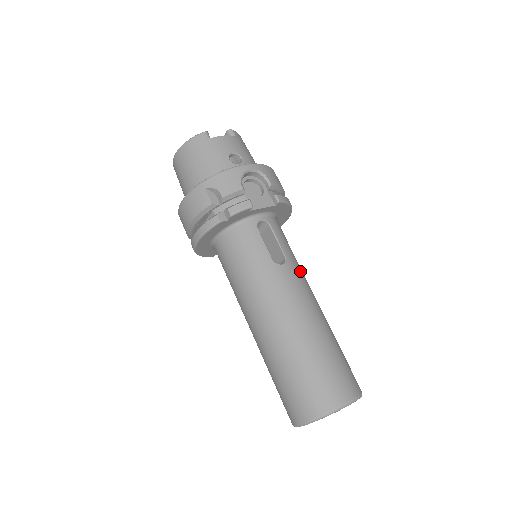
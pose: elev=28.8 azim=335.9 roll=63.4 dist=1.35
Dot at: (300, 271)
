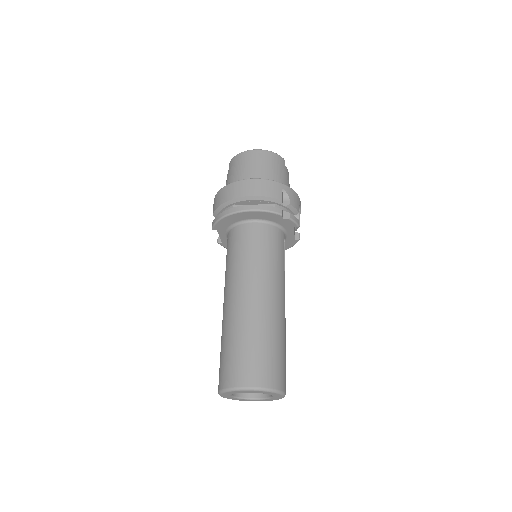
Dot at: occluded
